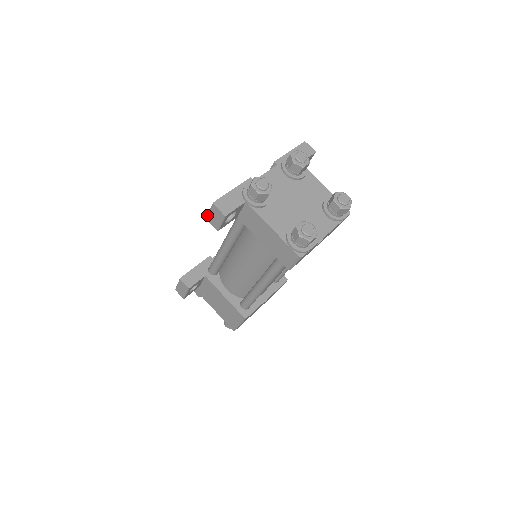
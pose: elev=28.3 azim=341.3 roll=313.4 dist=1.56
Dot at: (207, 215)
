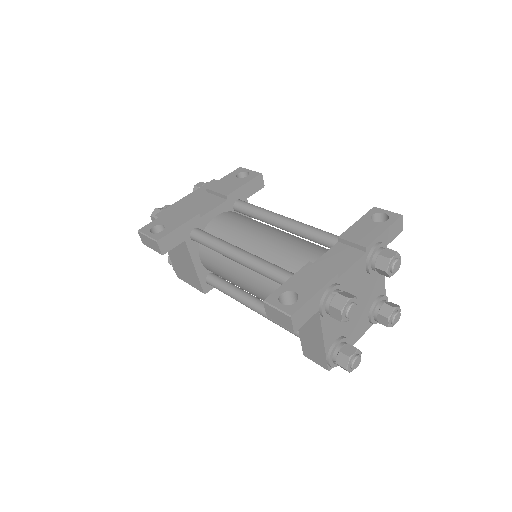
Dot at: (269, 303)
